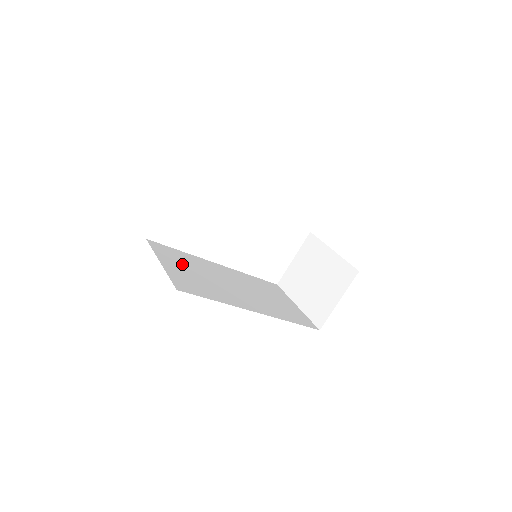
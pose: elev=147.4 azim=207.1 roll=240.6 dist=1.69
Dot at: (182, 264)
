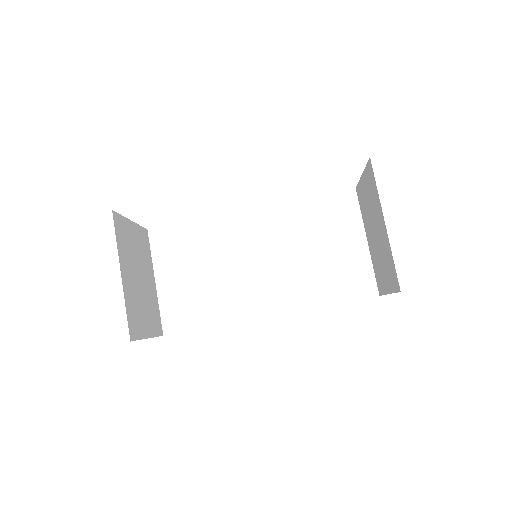
Dot at: (185, 262)
